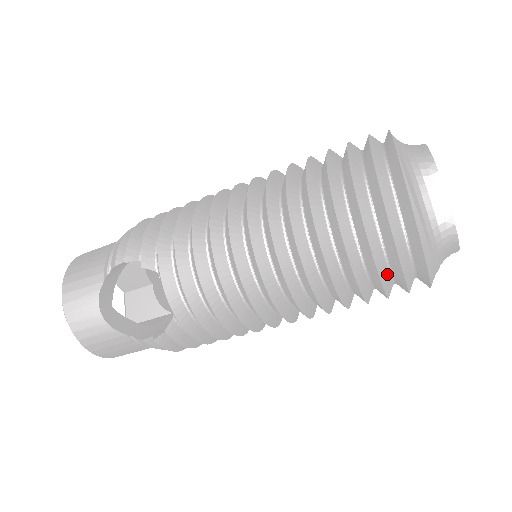
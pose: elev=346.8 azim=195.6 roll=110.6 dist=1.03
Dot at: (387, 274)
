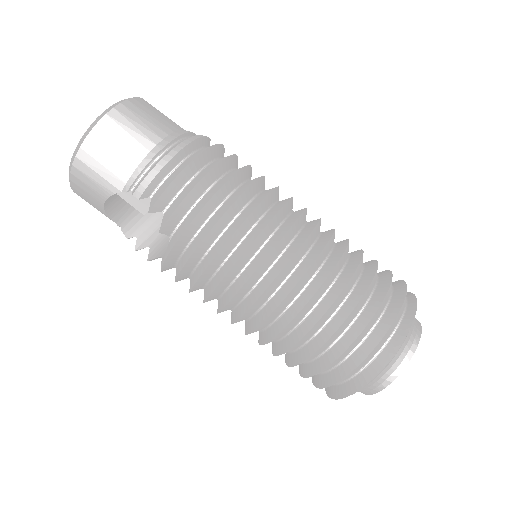
Dot at: occluded
